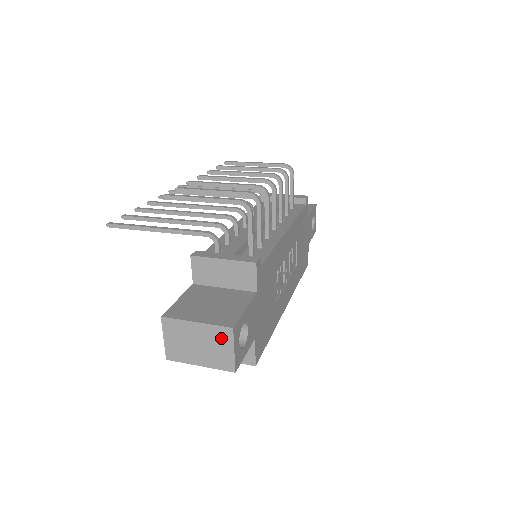
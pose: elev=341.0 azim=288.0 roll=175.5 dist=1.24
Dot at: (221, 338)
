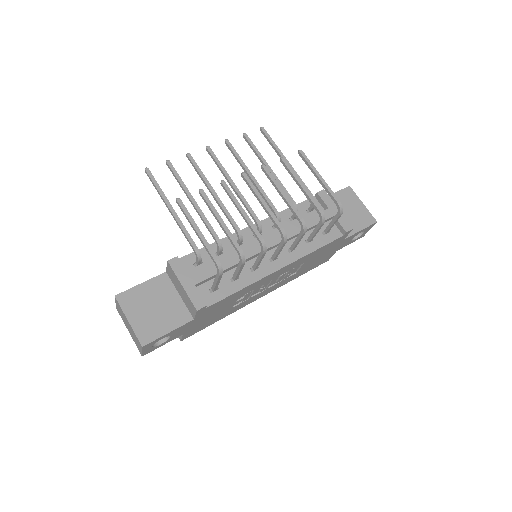
Dot at: (137, 341)
